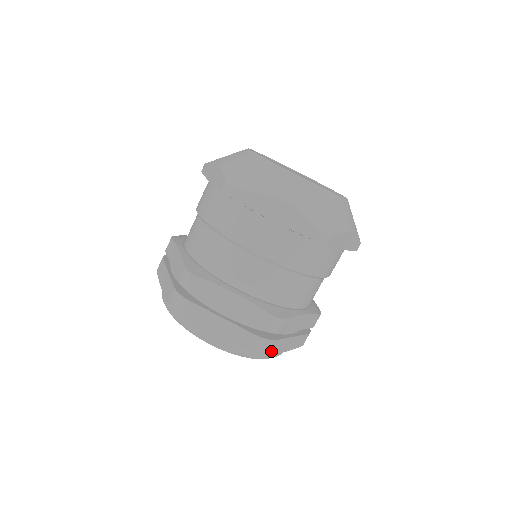
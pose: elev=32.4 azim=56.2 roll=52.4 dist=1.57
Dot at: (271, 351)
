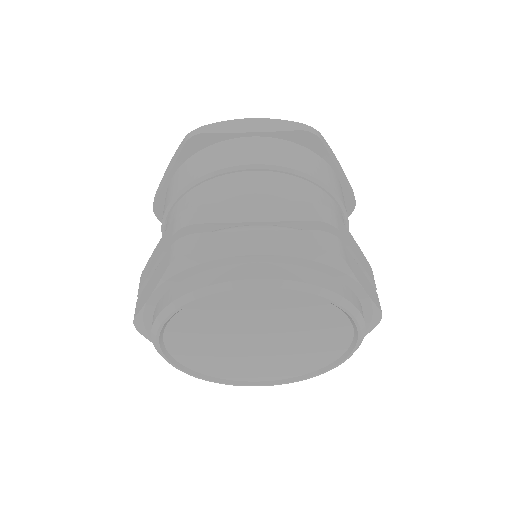
Dot at: occluded
